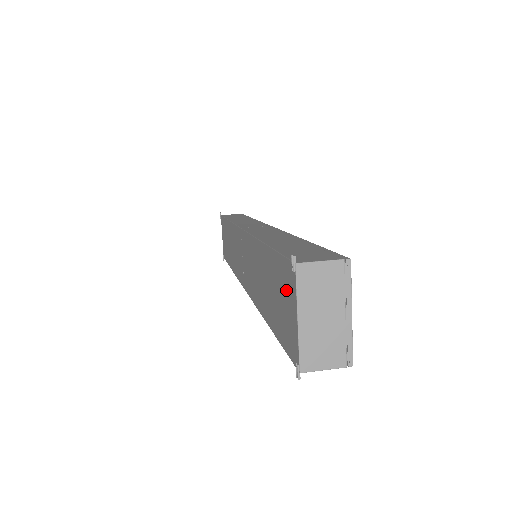
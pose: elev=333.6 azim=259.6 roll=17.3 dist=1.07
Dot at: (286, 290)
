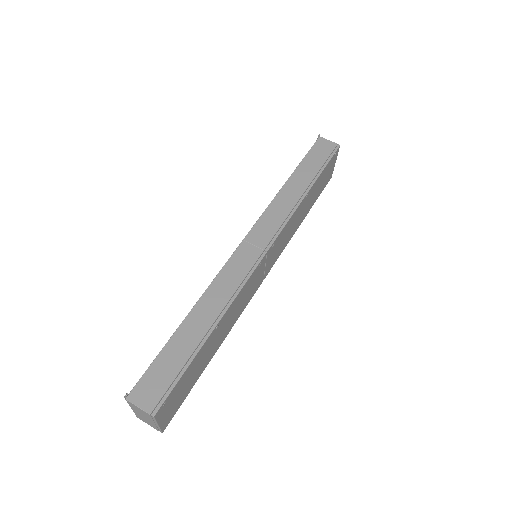
Dot at: occluded
